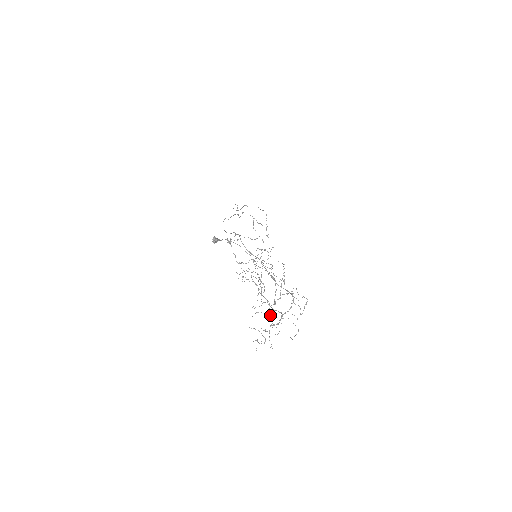
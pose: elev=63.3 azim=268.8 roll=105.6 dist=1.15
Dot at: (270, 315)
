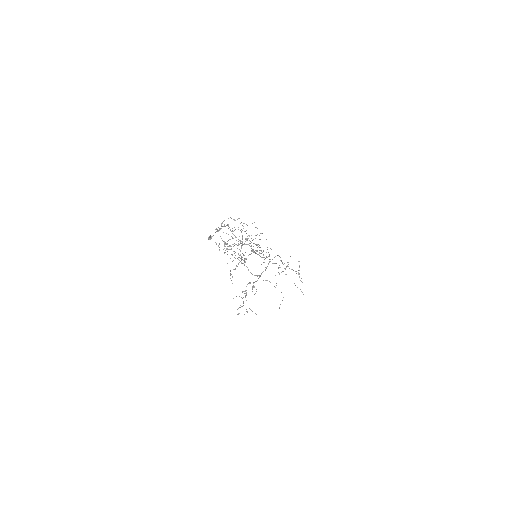
Dot at: occluded
